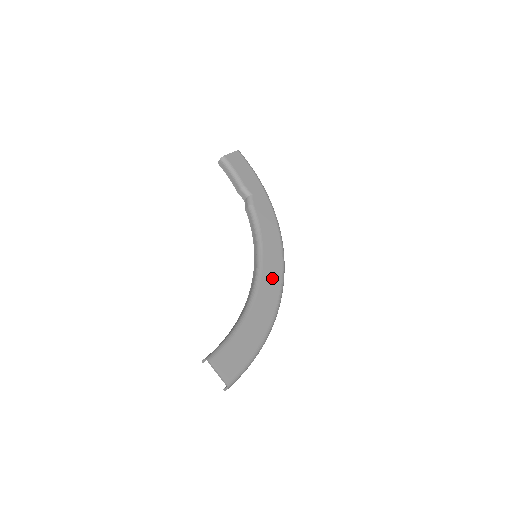
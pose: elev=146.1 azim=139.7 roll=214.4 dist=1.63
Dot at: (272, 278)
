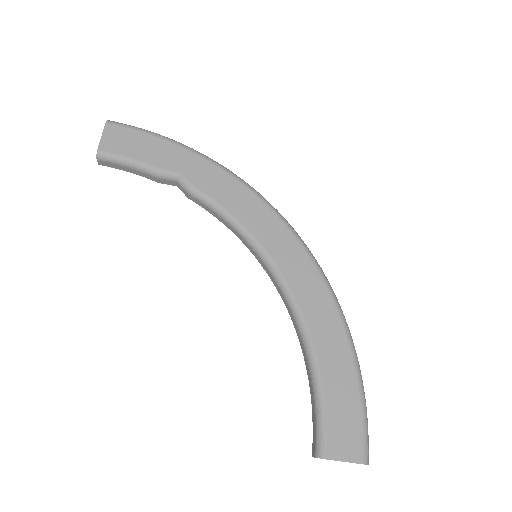
Dot at: (299, 269)
